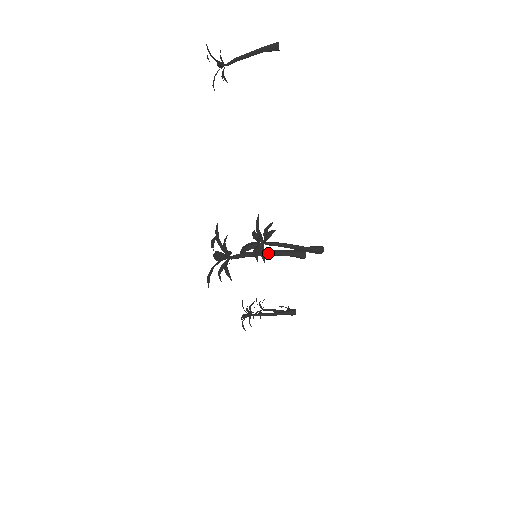
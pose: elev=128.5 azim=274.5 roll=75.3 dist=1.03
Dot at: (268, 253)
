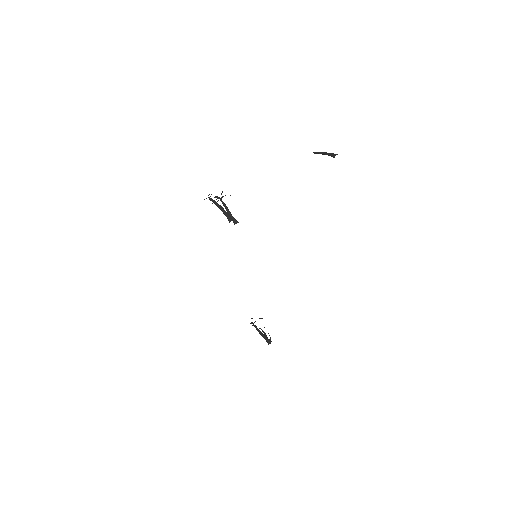
Dot at: (221, 208)
